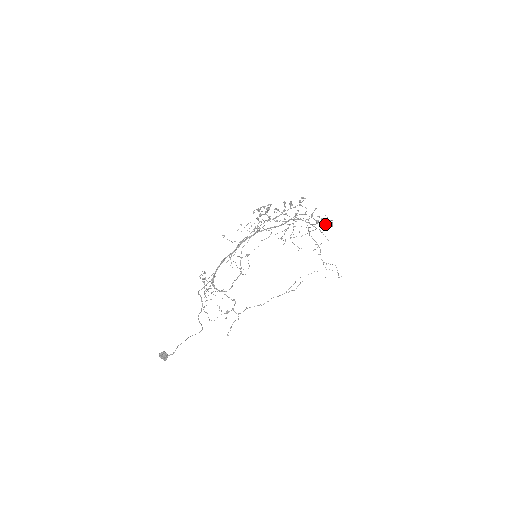
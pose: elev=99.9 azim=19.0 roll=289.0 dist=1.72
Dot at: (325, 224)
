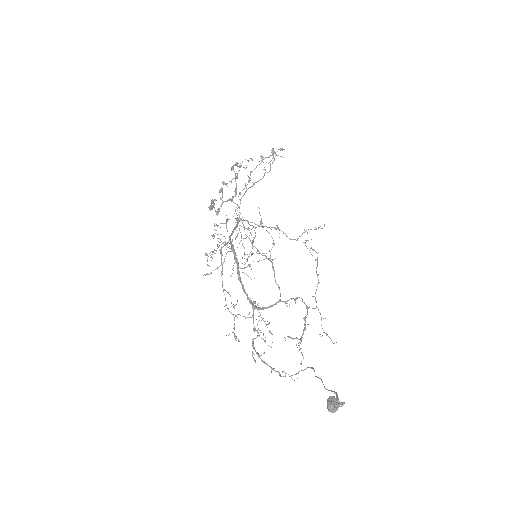
Dot at: (280, 149)
